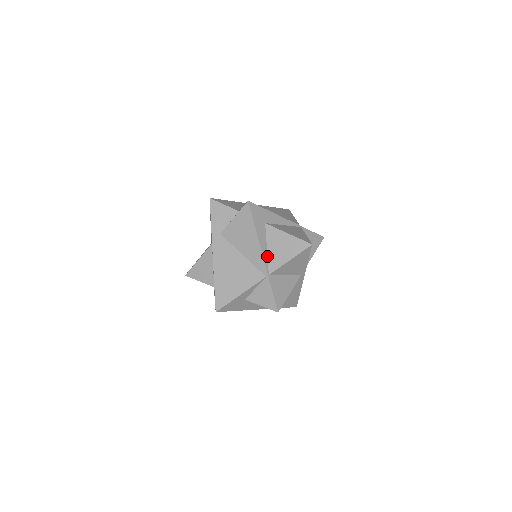
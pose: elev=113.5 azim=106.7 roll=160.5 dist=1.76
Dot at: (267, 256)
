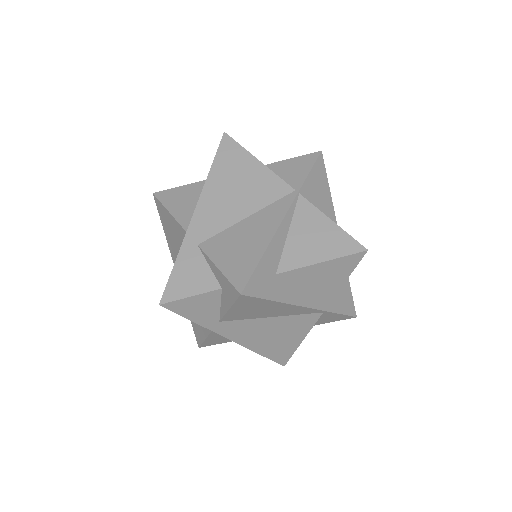
Dot at: (309, 298)
